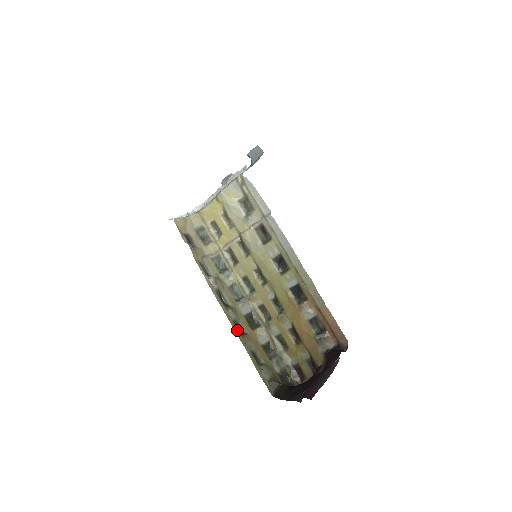
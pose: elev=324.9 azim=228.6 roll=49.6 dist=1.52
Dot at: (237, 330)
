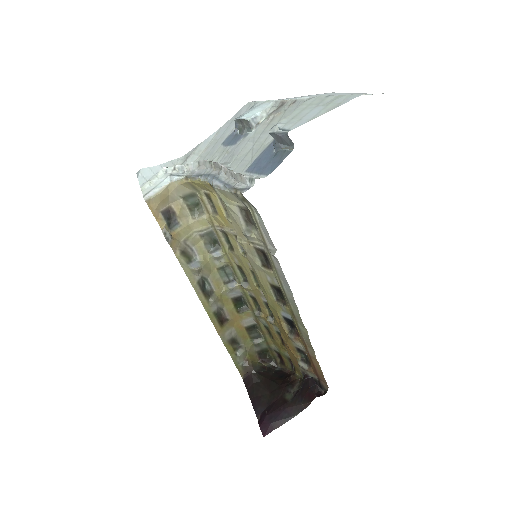
Dot at: (216, 322)
